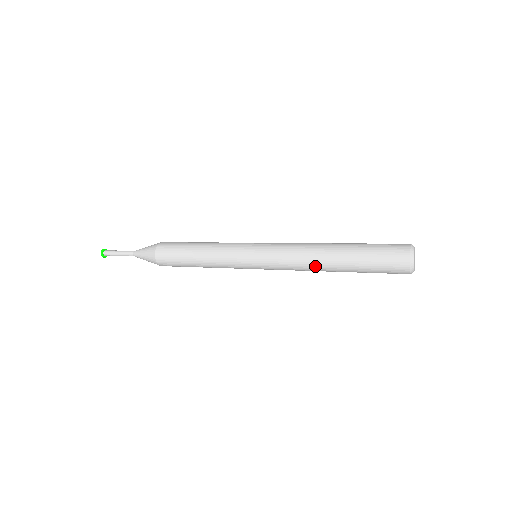
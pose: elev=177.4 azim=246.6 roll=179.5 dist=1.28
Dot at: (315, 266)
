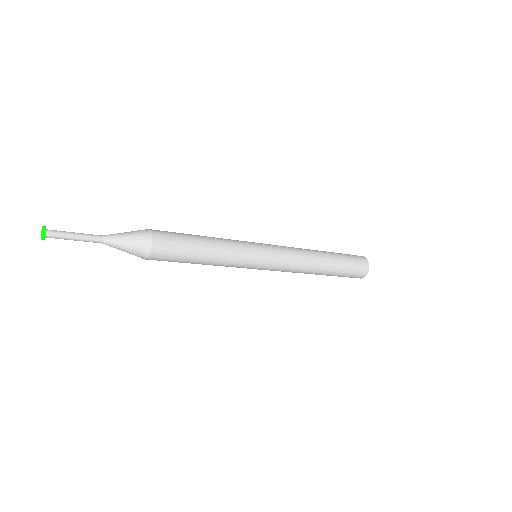
Dot at: (313, 255)
